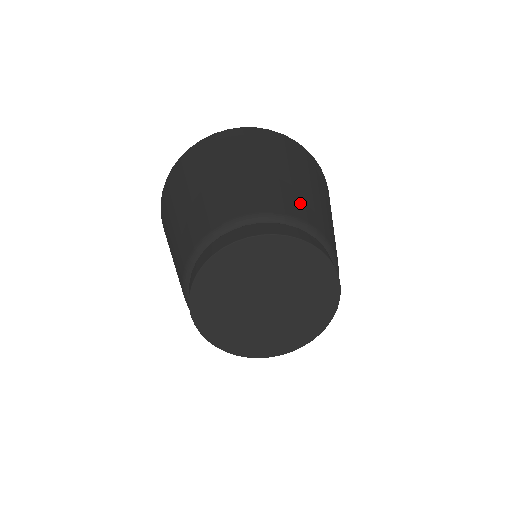
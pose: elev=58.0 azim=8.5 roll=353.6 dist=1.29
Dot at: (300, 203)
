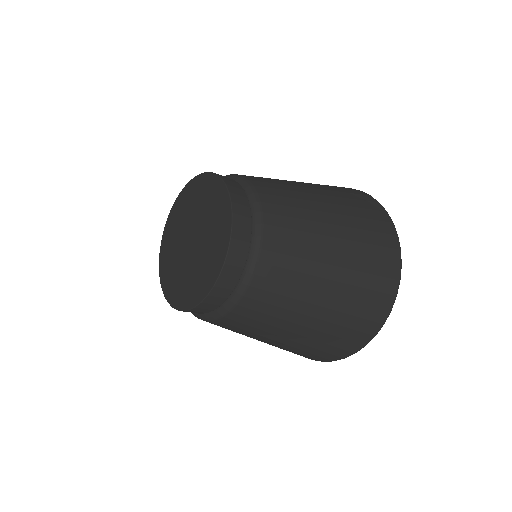
Dot at: (262, 178)
